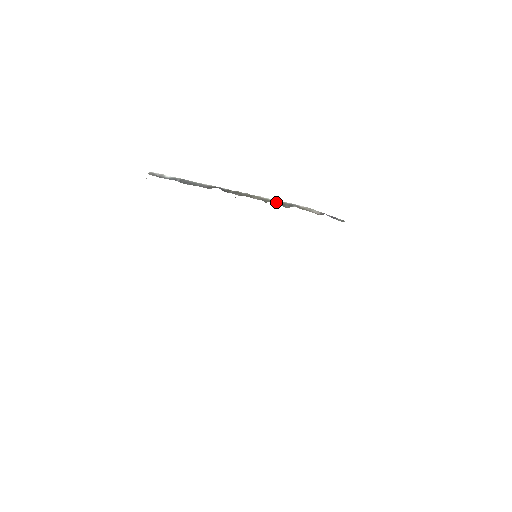
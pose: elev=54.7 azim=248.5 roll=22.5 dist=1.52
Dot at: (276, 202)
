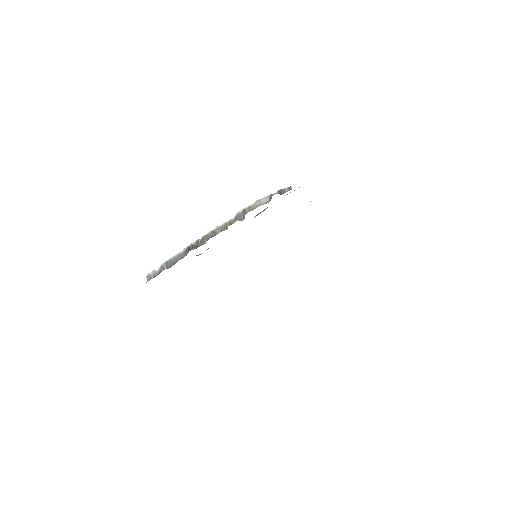
Dot at: (233, 220)
